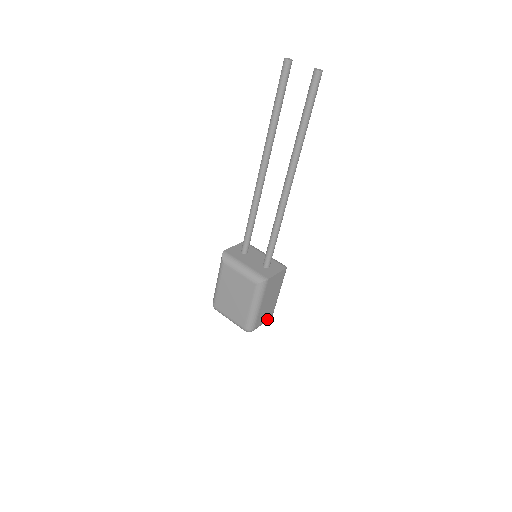
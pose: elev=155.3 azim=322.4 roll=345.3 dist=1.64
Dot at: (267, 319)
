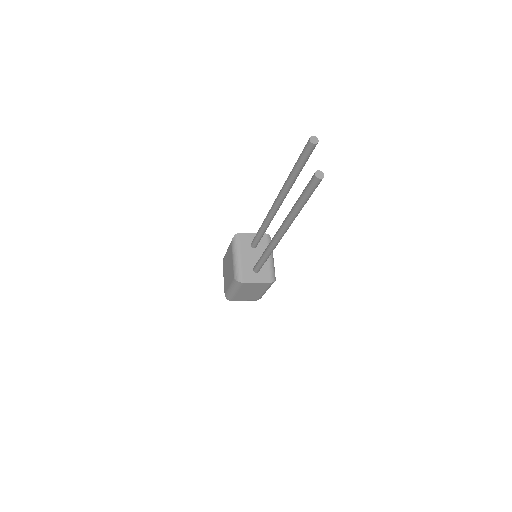
Dot at: (250, 300)
